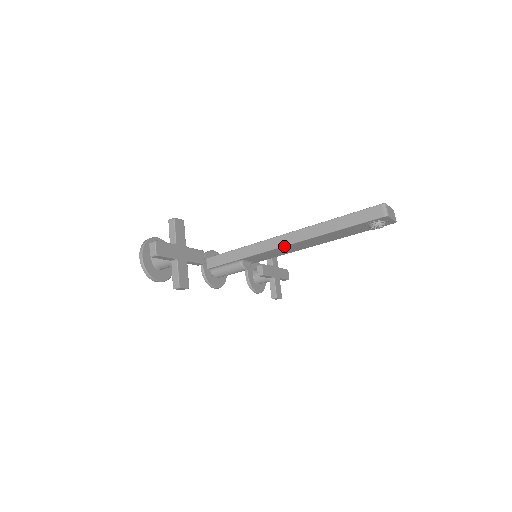
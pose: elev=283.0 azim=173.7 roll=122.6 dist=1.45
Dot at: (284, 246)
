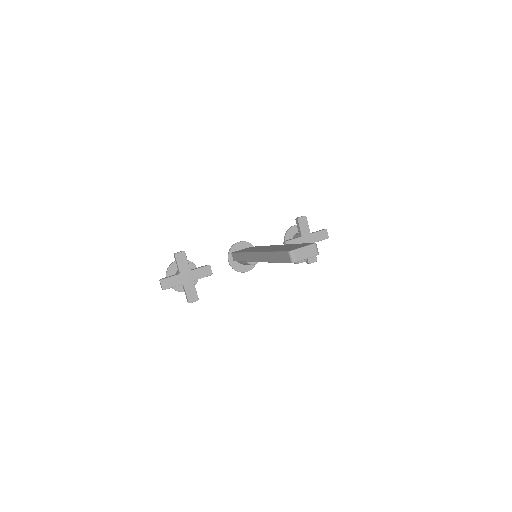
Dot at: occluded
